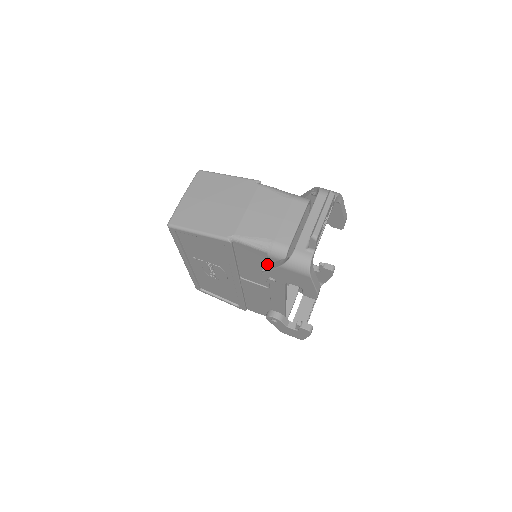
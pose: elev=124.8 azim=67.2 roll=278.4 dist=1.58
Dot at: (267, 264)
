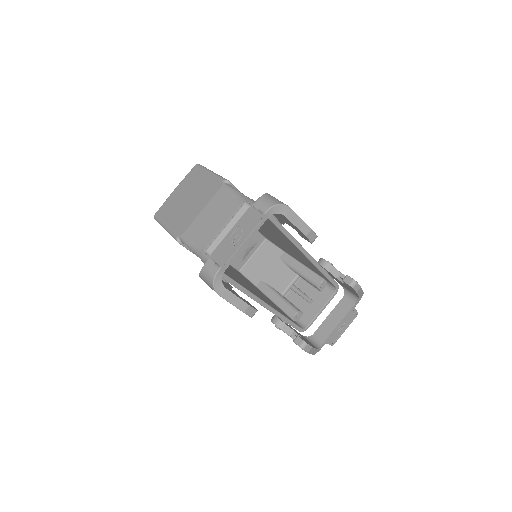
Dot at: occluded
